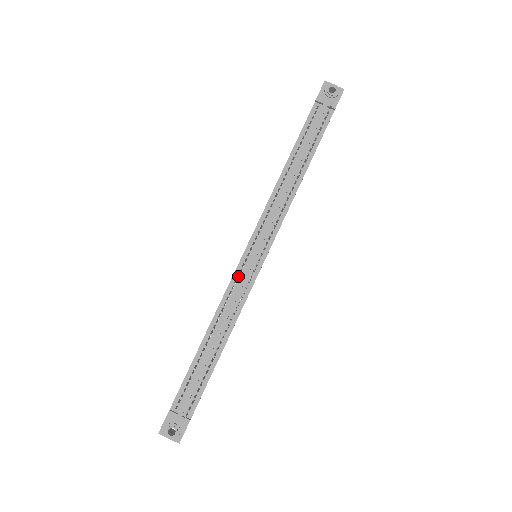
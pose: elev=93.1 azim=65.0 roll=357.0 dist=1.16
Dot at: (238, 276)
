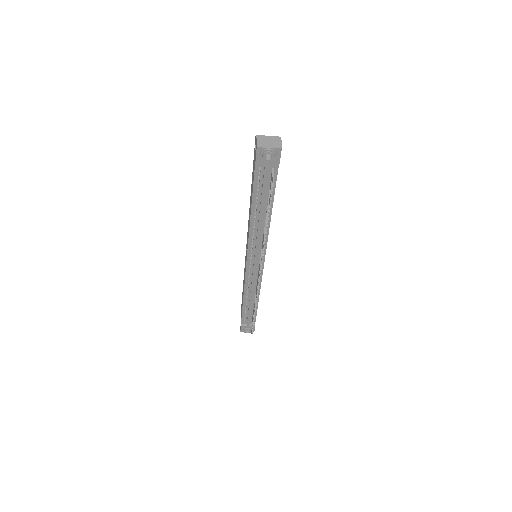
Dot at: occluded
